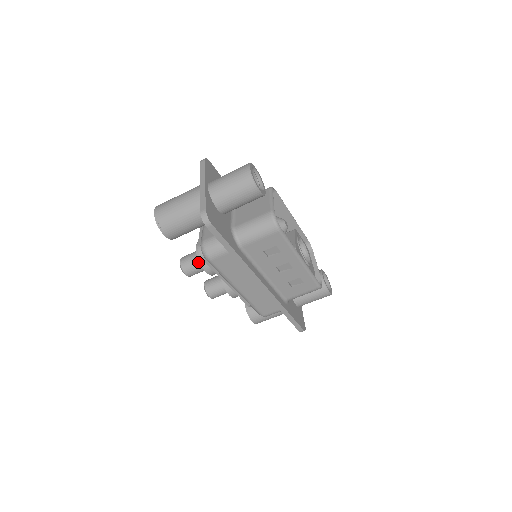
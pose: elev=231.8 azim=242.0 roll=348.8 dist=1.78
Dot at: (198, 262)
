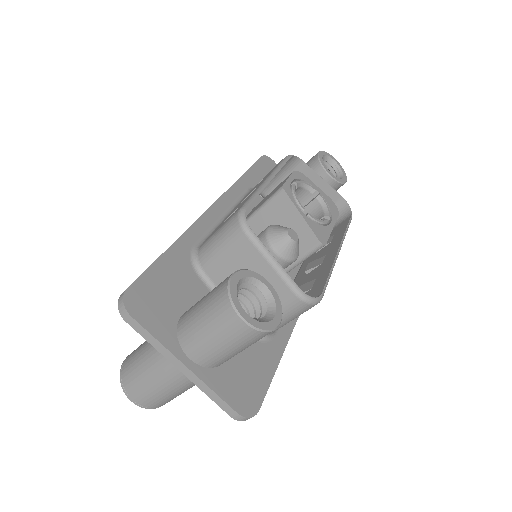
Dot at: occluded
